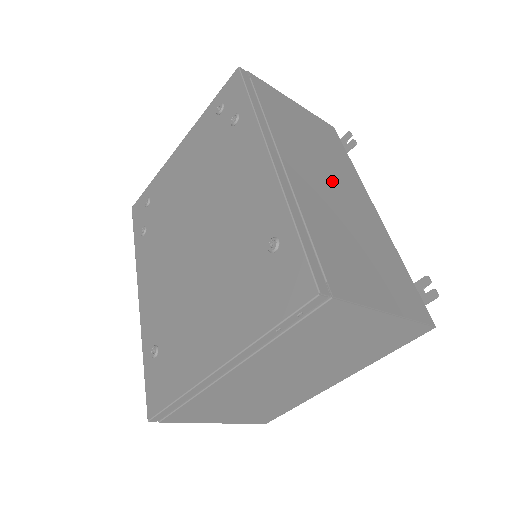
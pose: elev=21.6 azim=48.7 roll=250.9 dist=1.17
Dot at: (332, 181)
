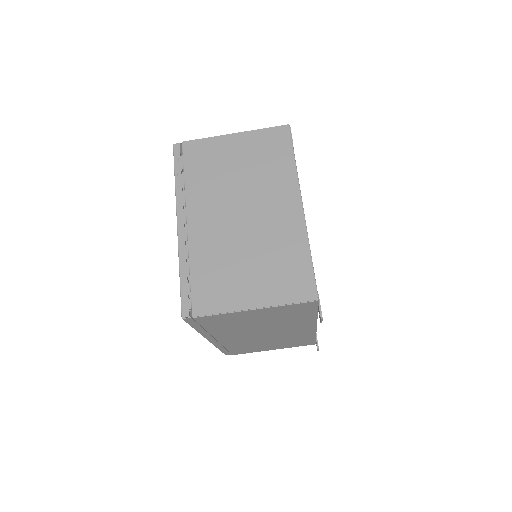
Dot at: occluded
